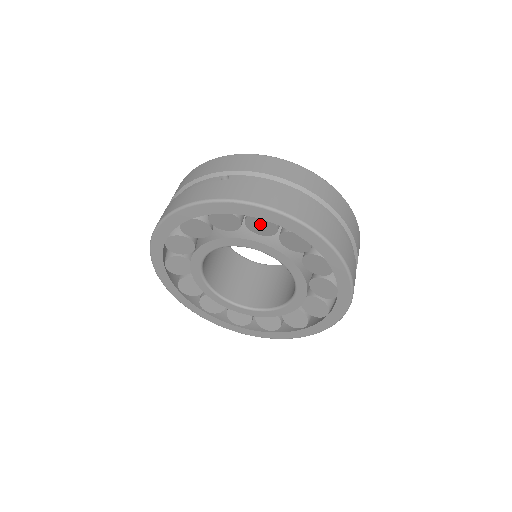
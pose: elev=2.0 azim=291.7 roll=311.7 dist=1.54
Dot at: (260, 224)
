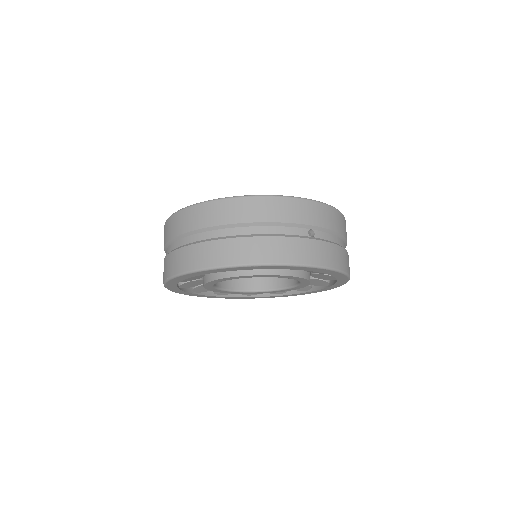
Dot at: occluded
